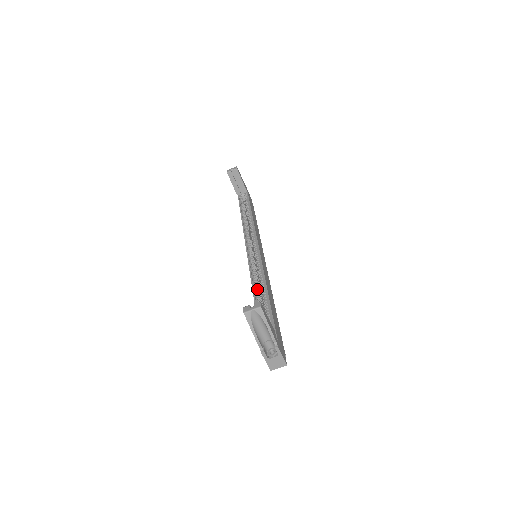
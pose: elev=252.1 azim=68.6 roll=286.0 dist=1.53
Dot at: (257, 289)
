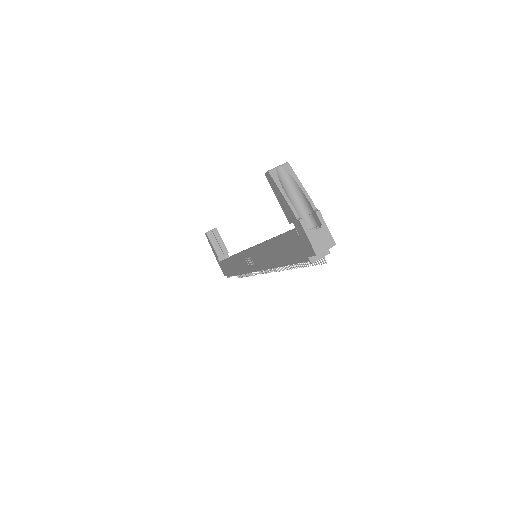
Dot at: occluded
